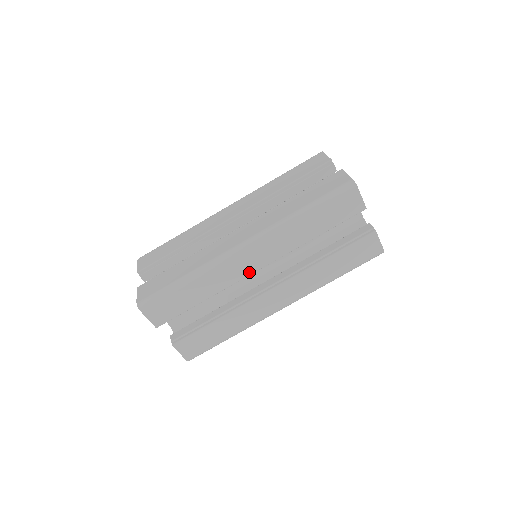
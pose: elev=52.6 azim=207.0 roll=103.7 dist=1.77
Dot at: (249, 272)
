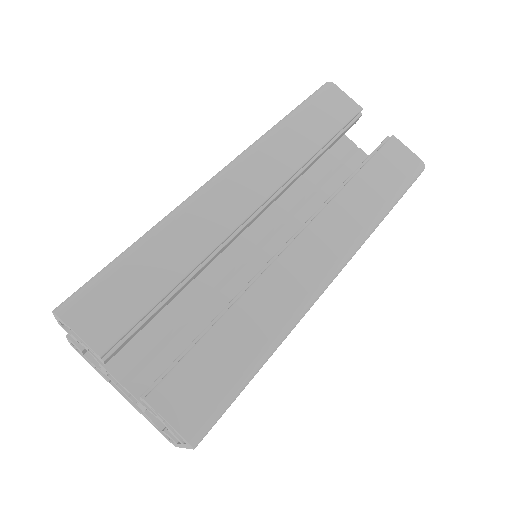
Dot at: (243, 213)
